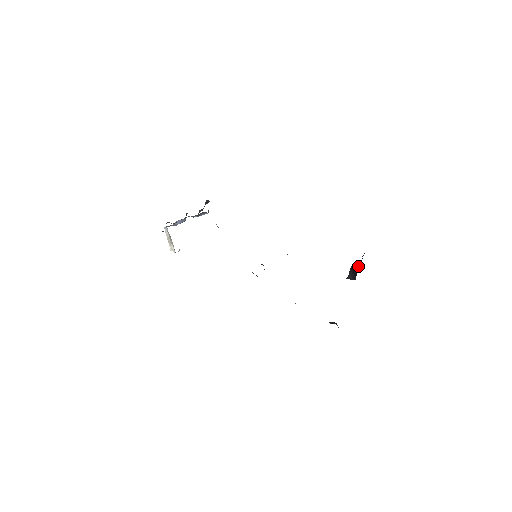
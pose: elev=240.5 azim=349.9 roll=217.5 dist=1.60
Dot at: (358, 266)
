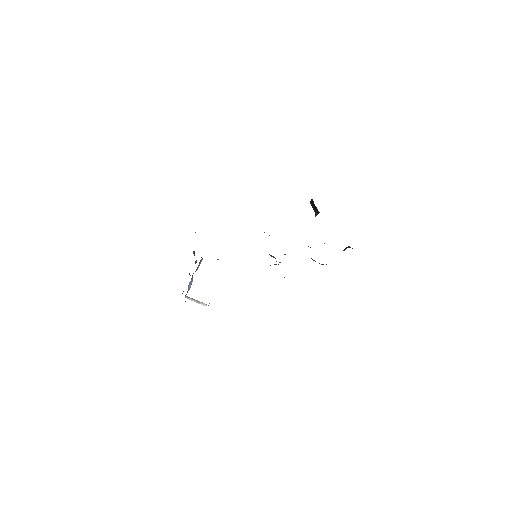
Dot at: (313, 202)
